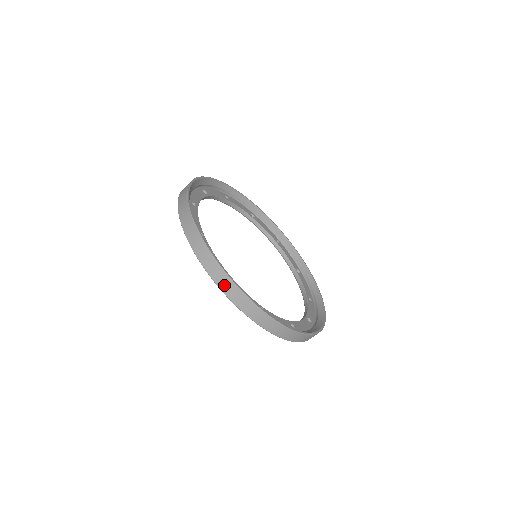
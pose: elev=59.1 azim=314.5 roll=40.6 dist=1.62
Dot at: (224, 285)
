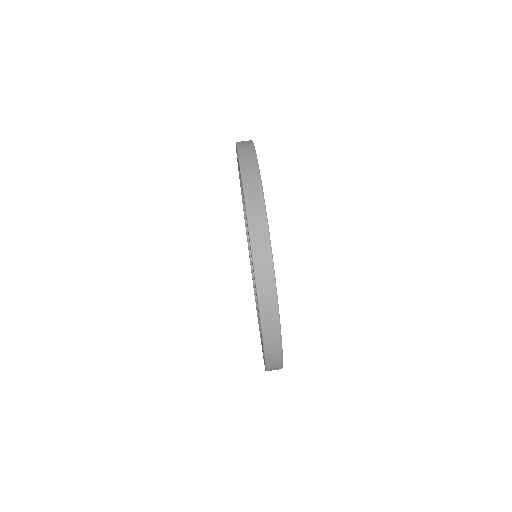
Dot at: (264, 287)
